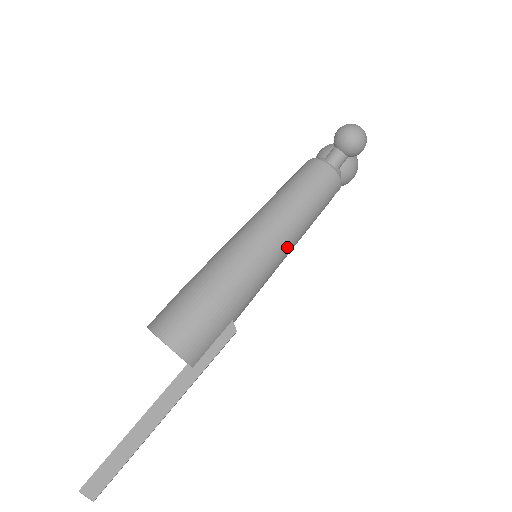
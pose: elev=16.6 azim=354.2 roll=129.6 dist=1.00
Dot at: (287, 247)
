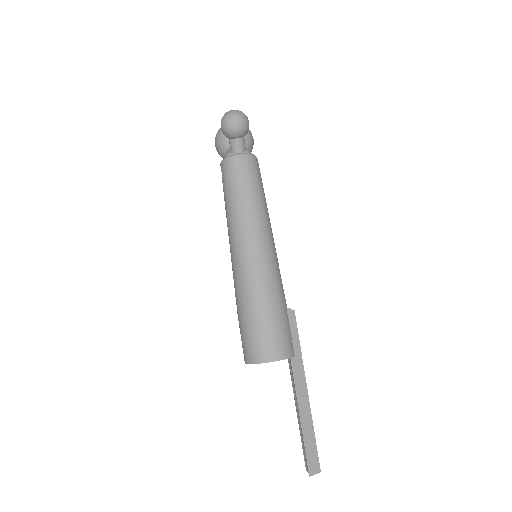
Dot at: (270, 233)
